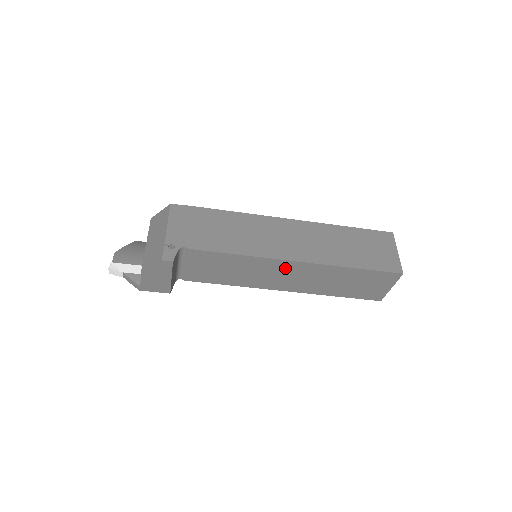
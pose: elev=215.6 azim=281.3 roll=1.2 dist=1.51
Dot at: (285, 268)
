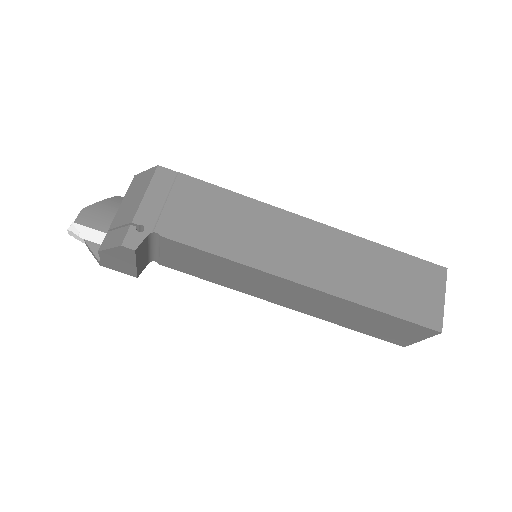
Dot at: (285, 286)
